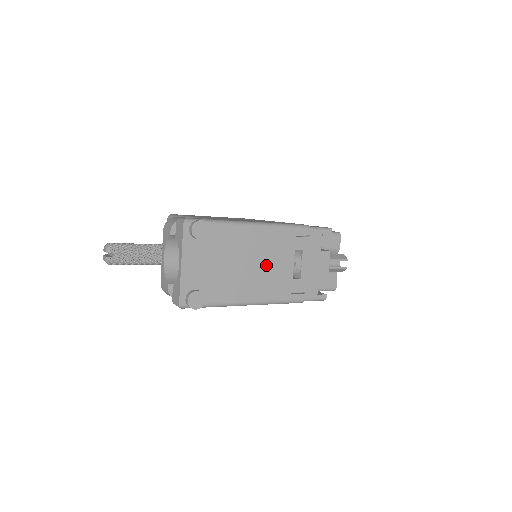
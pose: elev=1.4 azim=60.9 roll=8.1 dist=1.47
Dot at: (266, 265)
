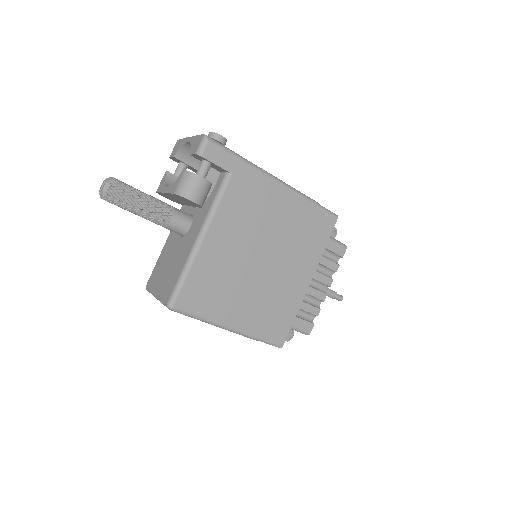
Dot at: occluded
